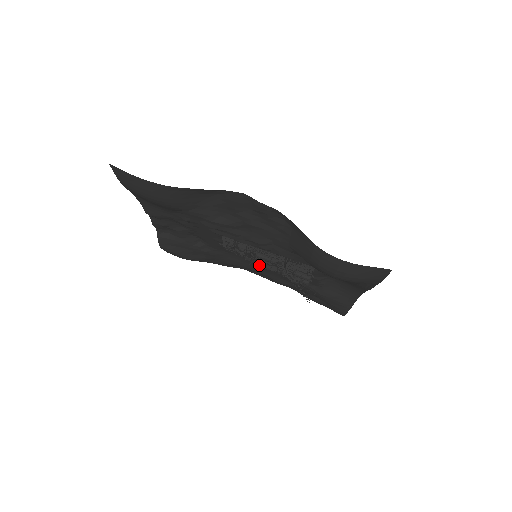
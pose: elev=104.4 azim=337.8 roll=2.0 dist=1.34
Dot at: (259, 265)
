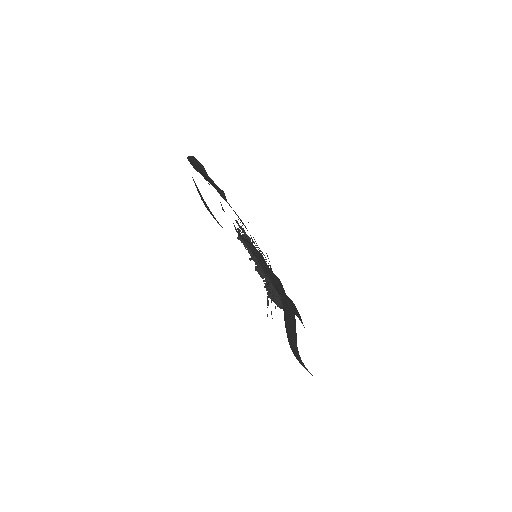
Dot at: occluded
